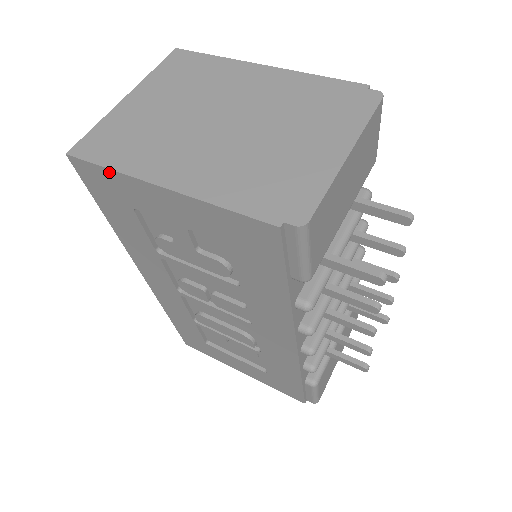
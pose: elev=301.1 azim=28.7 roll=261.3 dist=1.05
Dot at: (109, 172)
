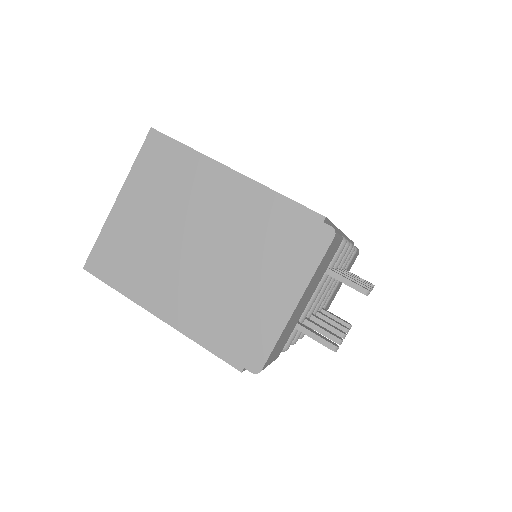
Dot at: (118, 290)
